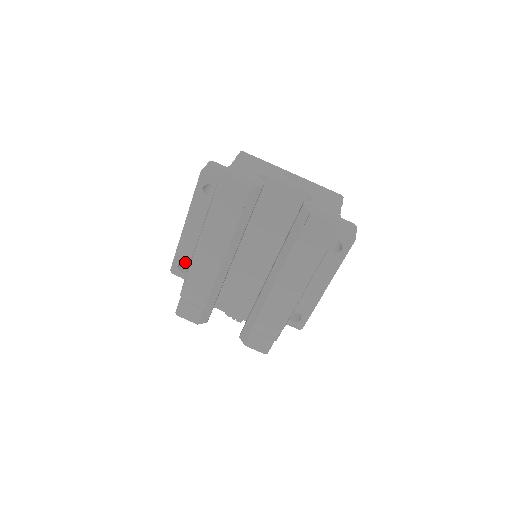
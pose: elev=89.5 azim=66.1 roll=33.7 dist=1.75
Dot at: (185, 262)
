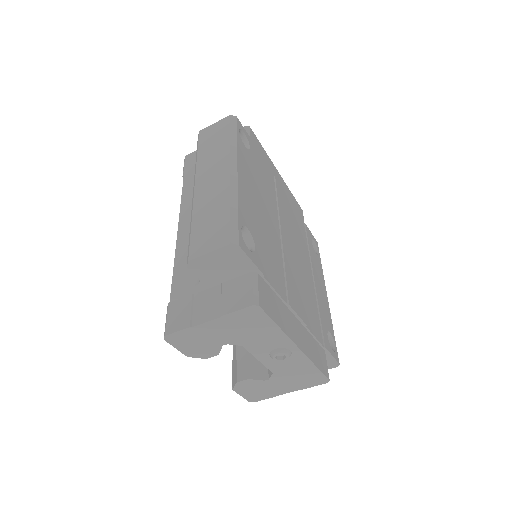
Dot at: occluded
